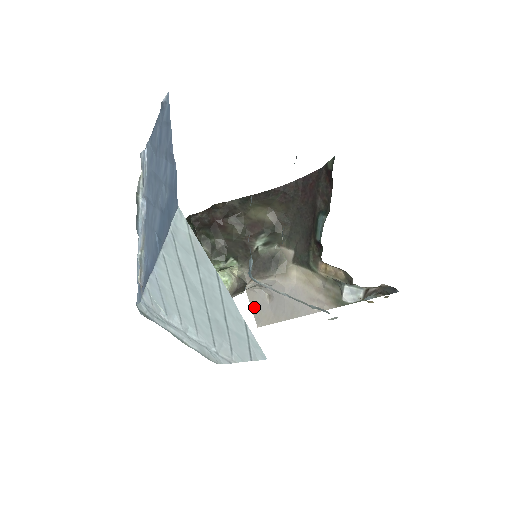
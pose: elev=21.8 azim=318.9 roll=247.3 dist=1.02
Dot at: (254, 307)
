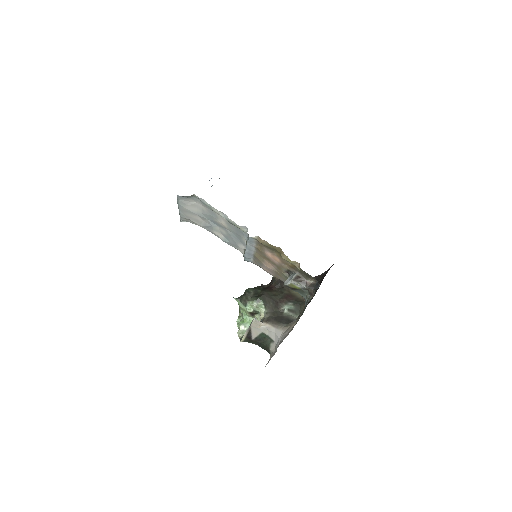
Dot at: occluded
